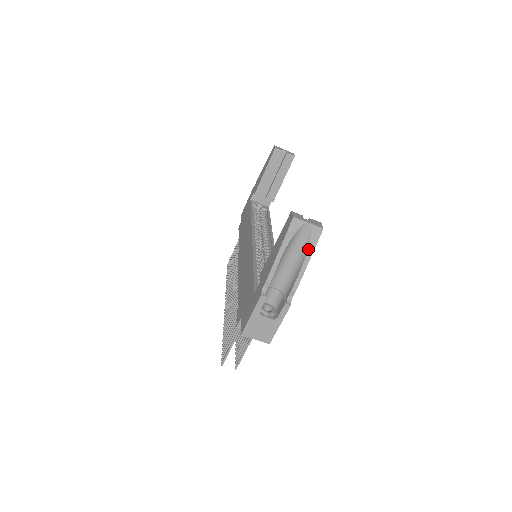
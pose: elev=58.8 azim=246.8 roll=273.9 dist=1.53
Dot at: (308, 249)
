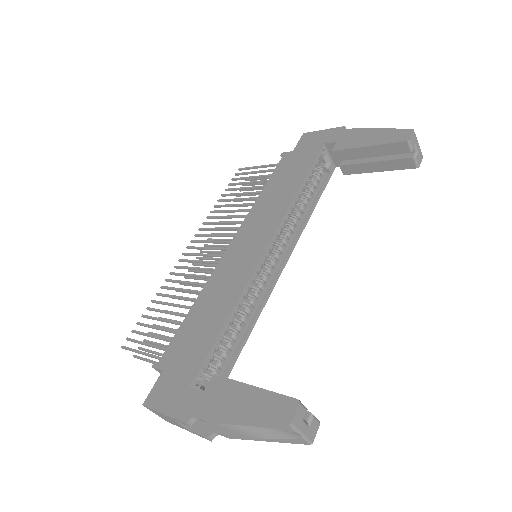
Dot at: (276, 439)
